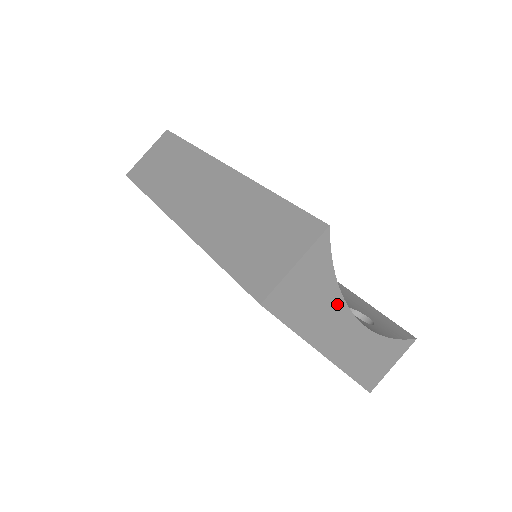
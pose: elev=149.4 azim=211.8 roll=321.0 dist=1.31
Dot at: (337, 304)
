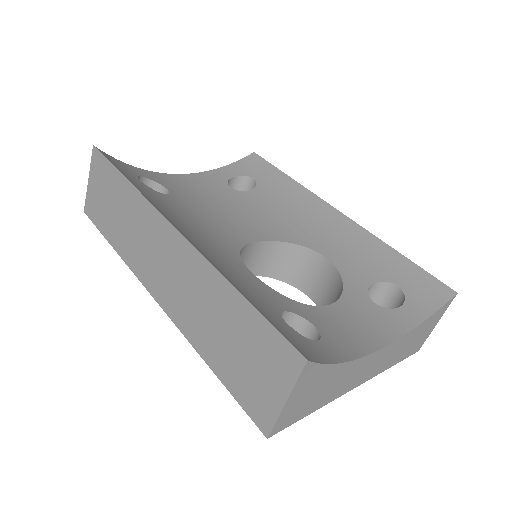
Dot at: (350, 367)
